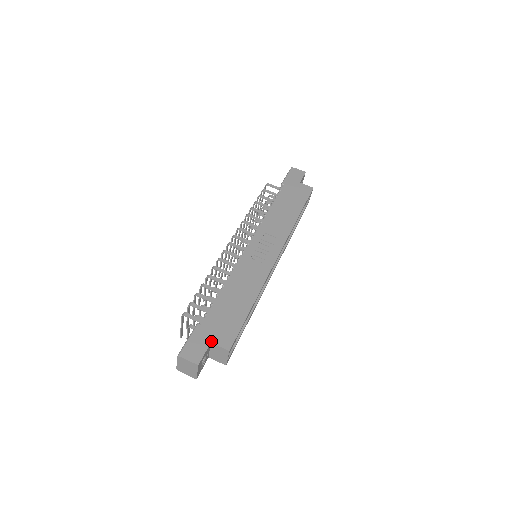
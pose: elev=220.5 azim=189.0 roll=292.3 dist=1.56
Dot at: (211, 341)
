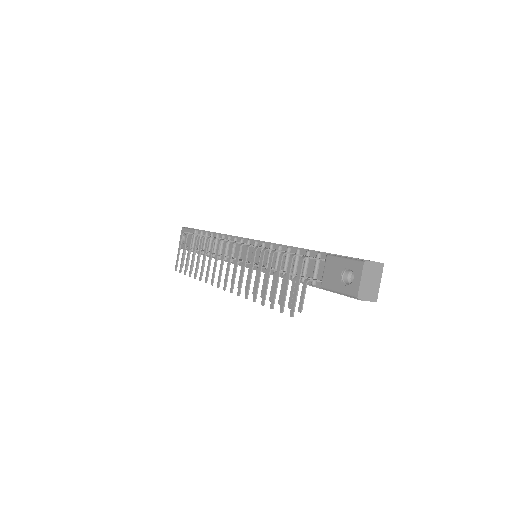
Dot at: occluded
